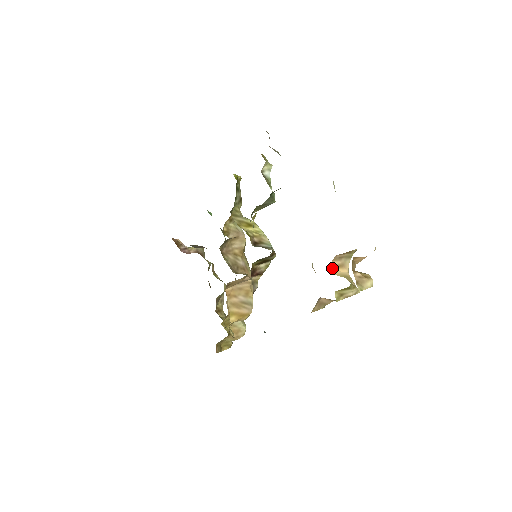
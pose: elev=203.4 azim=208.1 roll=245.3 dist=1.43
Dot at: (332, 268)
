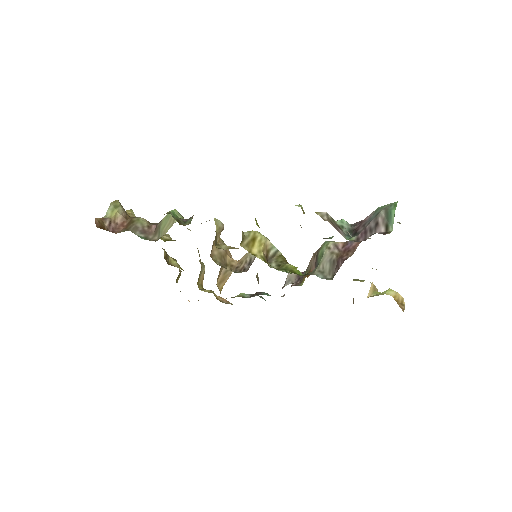
Dot at: (369, 293)
